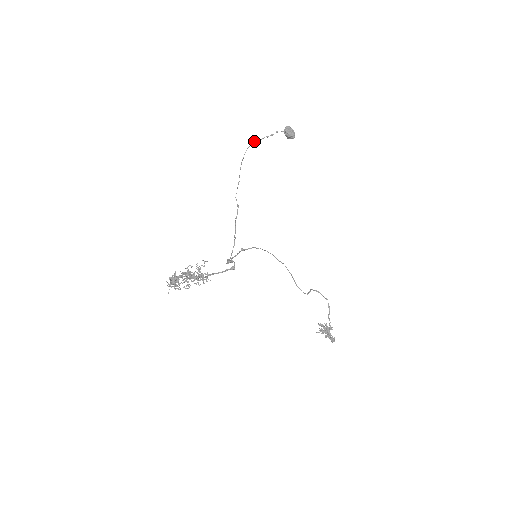
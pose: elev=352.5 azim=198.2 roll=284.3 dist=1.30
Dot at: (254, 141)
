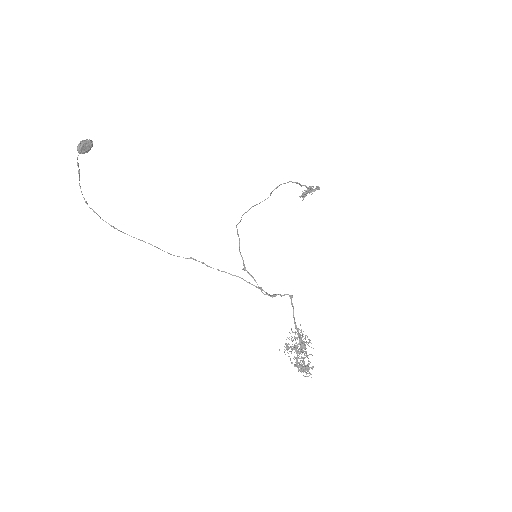
Dot at: occluded
